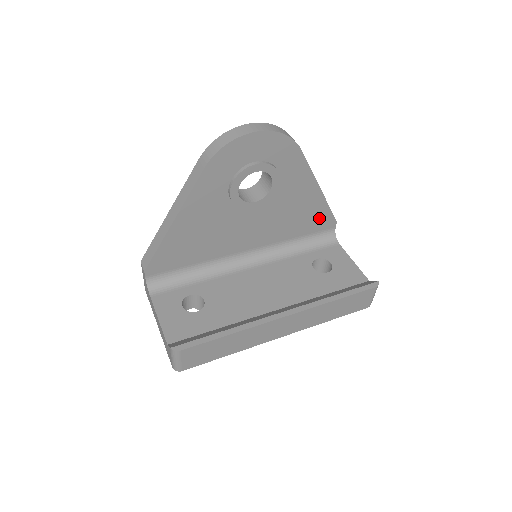
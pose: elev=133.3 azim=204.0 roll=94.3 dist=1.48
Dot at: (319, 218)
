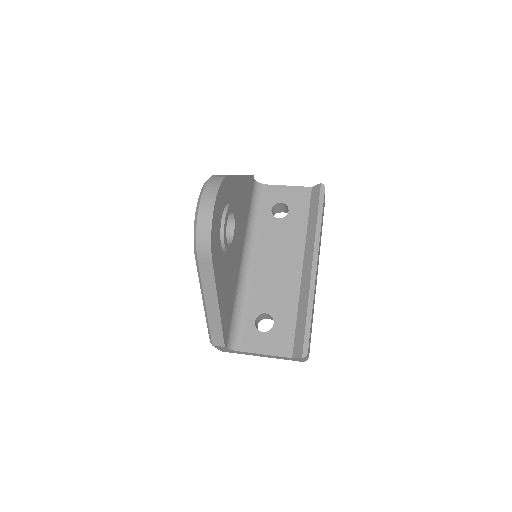
Dot at: (248, 188)
